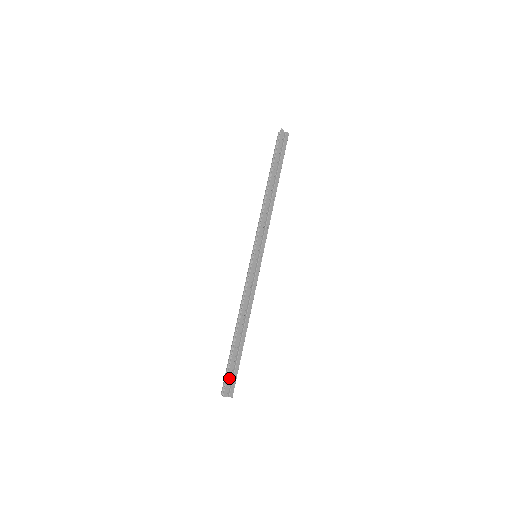
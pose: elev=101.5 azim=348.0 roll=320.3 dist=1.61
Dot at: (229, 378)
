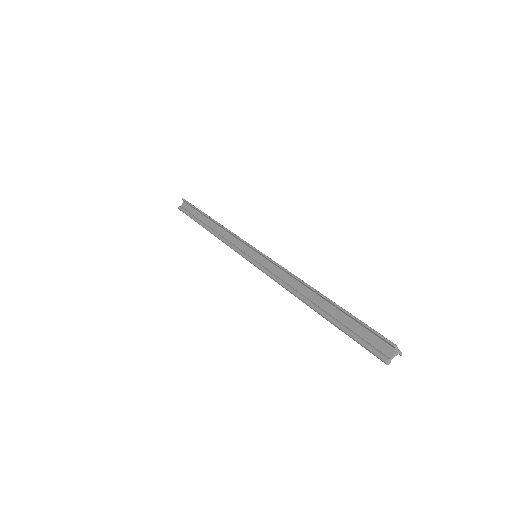
Dot at: (373, 330)
